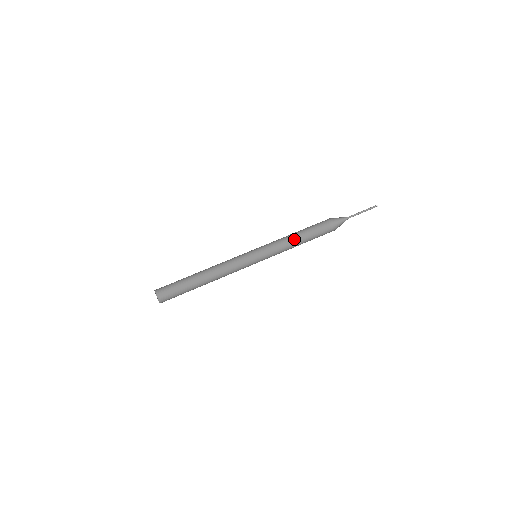
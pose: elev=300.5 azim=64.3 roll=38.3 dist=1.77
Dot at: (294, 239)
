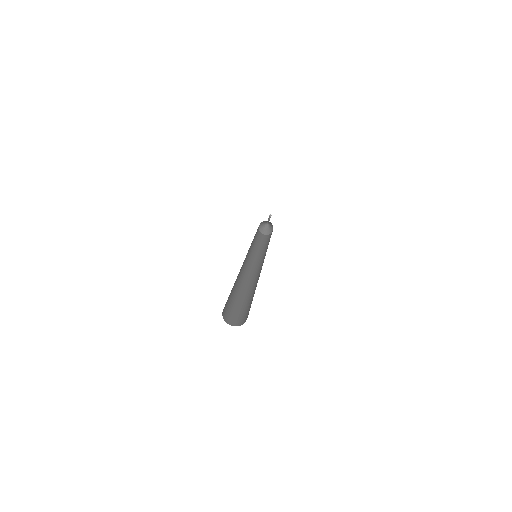
Dot at: (255, 244)
